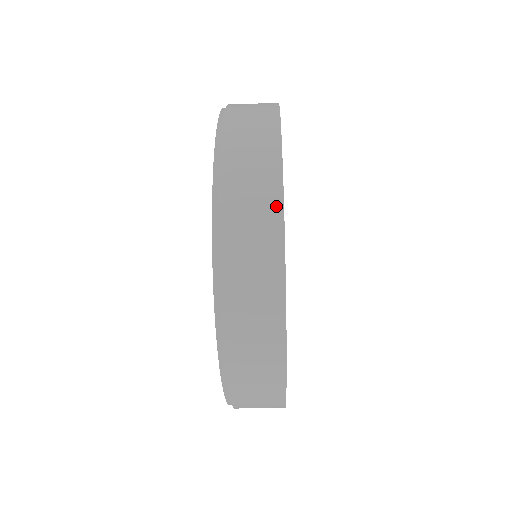
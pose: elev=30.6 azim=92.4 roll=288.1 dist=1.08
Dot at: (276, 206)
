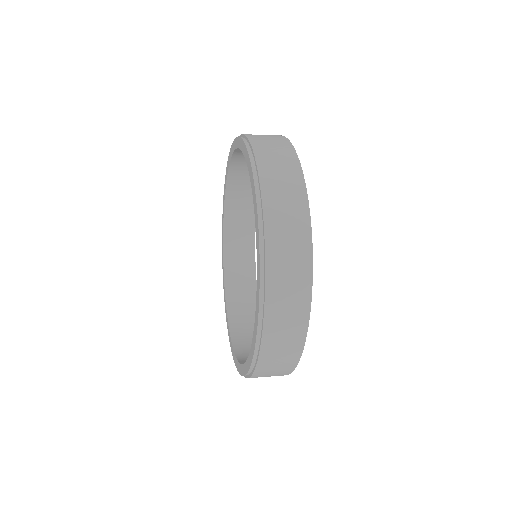
Dot at: (298, 352)
